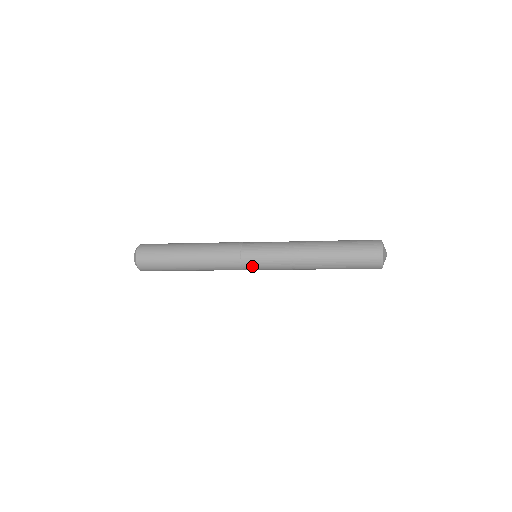
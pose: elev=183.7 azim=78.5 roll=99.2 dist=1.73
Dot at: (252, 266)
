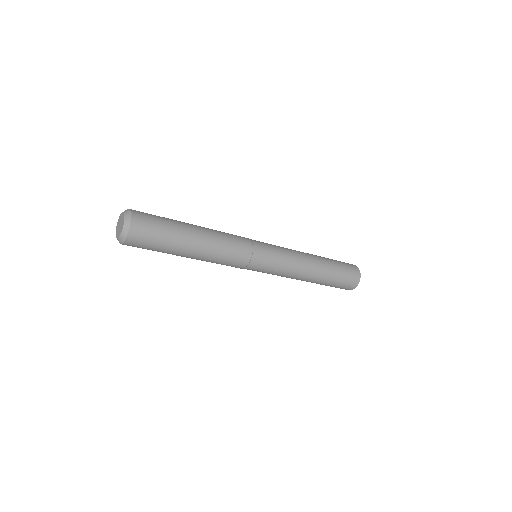
Dot at: (260, 262)
